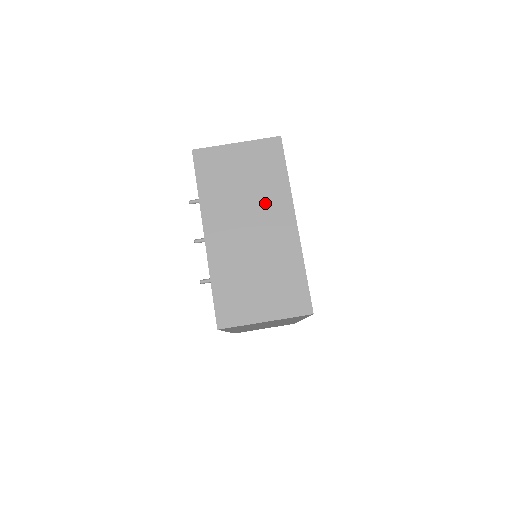
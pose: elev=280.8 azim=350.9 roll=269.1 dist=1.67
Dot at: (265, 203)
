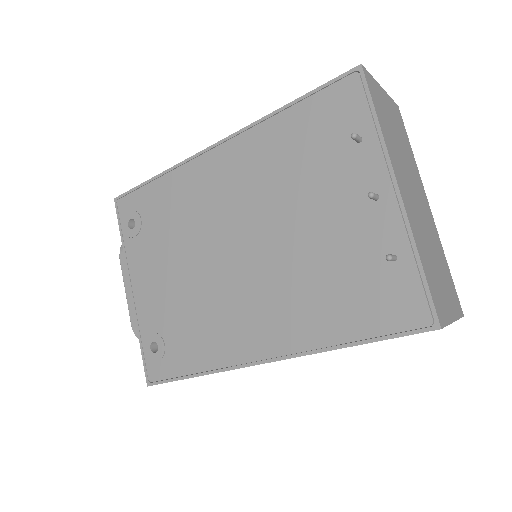
Dot at: (413, 173)
